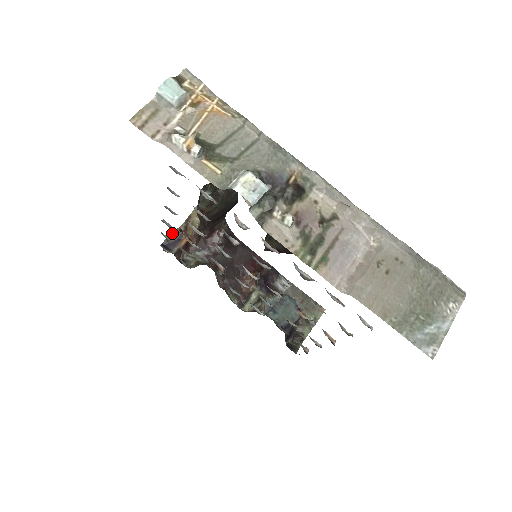
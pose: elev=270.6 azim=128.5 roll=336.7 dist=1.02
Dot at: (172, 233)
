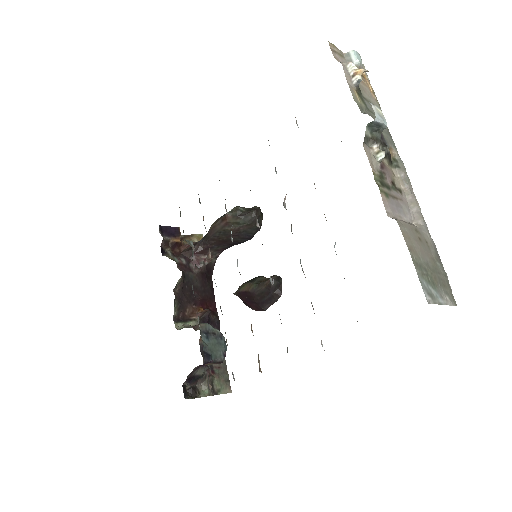
Dot at: (174, 227)
